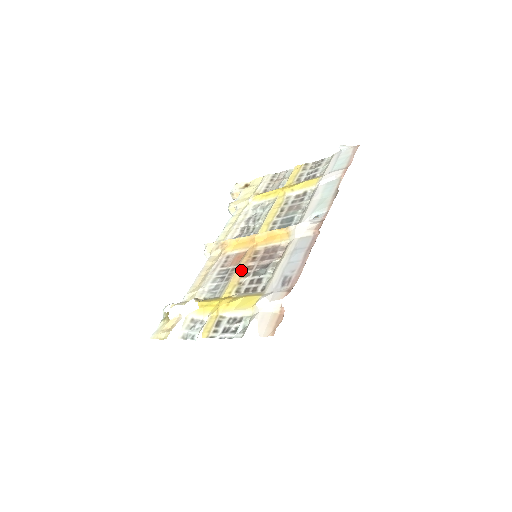
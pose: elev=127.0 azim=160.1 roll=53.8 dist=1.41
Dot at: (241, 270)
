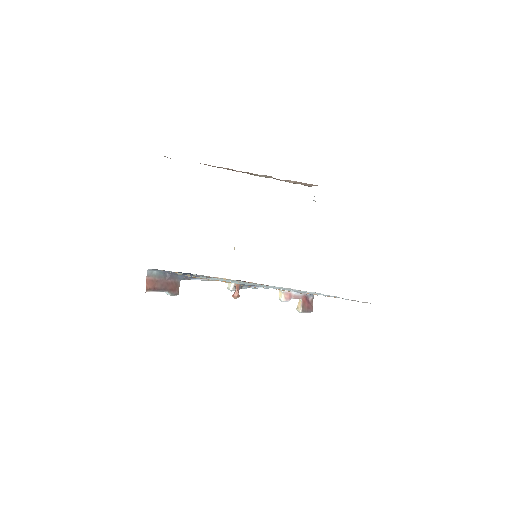
Dot at: occluded
